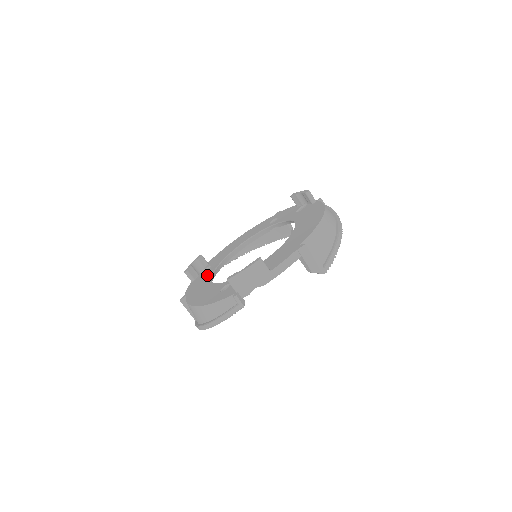
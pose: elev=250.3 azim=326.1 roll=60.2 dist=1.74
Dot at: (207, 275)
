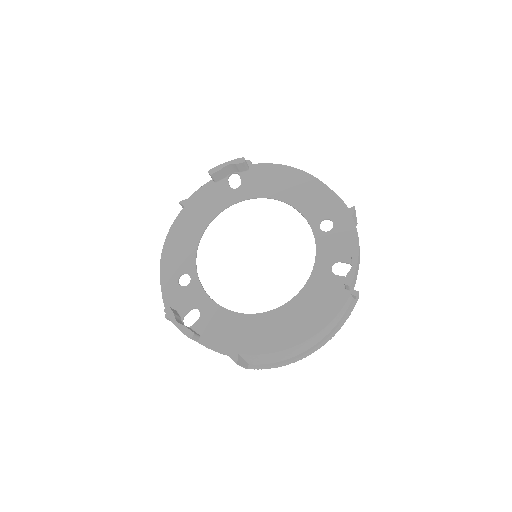
Dot at: (219, 203)
